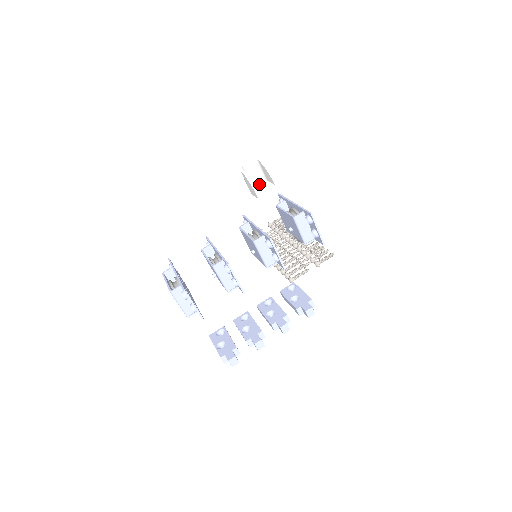
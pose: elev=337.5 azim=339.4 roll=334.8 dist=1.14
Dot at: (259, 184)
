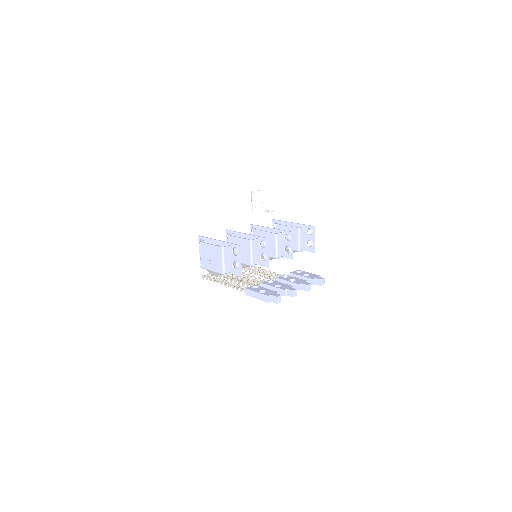
Dot at: occluded
